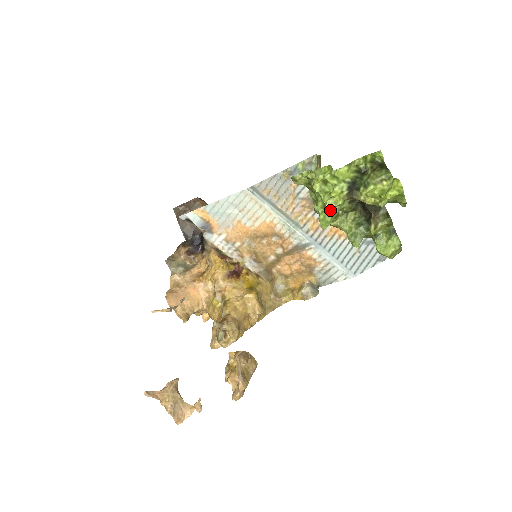
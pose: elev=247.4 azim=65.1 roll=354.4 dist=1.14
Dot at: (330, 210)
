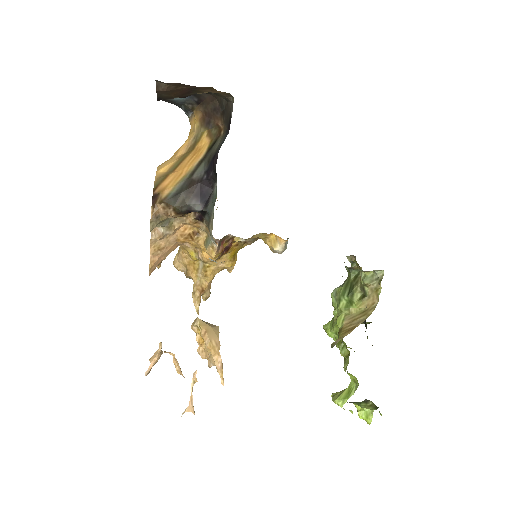
Dot at: (337, 345)
